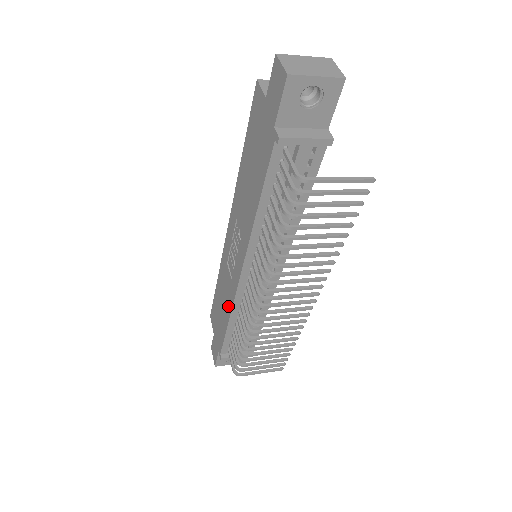
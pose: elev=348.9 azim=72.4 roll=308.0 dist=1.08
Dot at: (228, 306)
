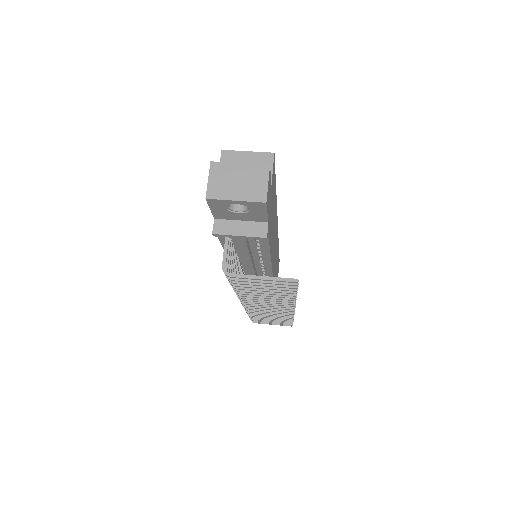
Dot at: occluded
